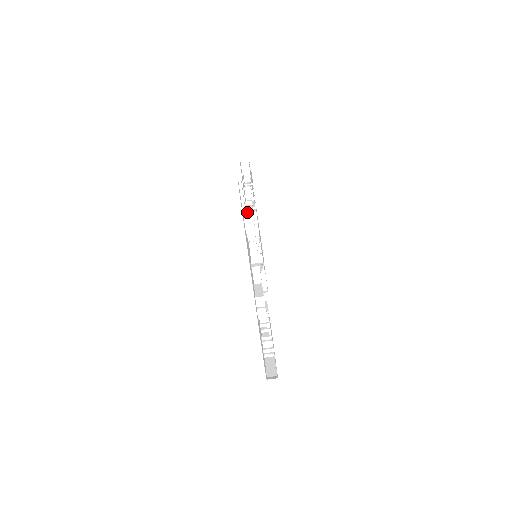
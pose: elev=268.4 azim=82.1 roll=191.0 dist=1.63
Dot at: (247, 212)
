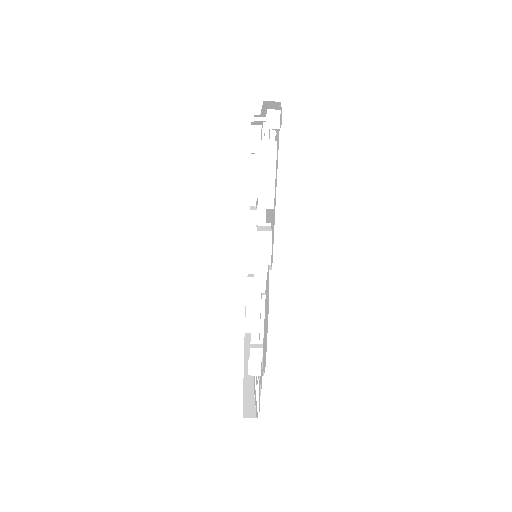
Dot at: (250, 373)
